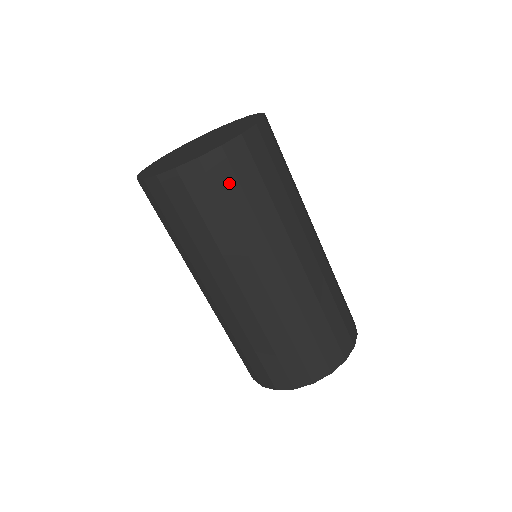
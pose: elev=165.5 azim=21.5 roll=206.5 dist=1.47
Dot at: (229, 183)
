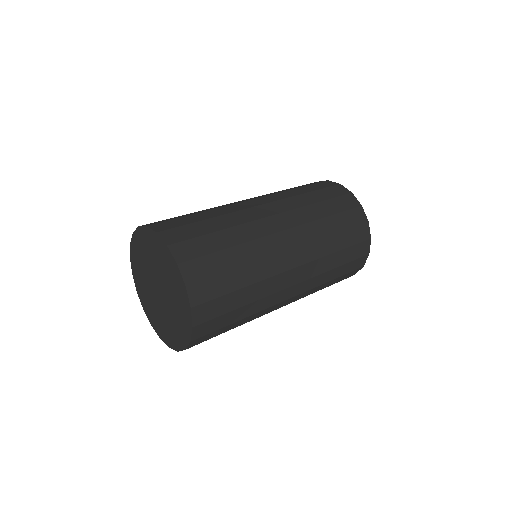
Dot at: (218, 321)
